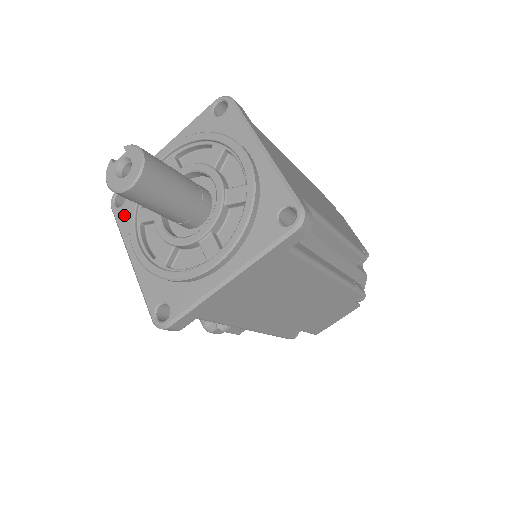
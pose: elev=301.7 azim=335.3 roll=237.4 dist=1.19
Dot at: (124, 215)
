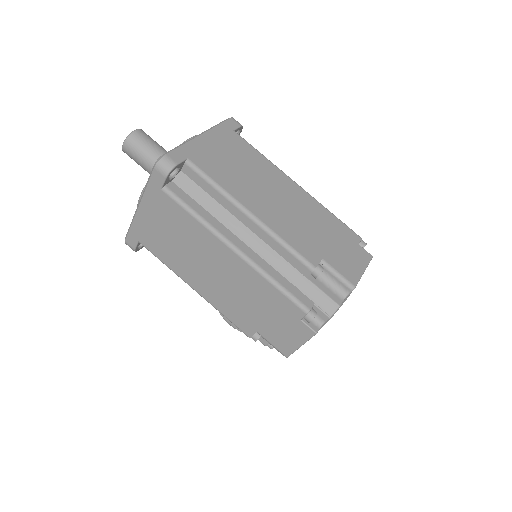
Dot at: occluded
